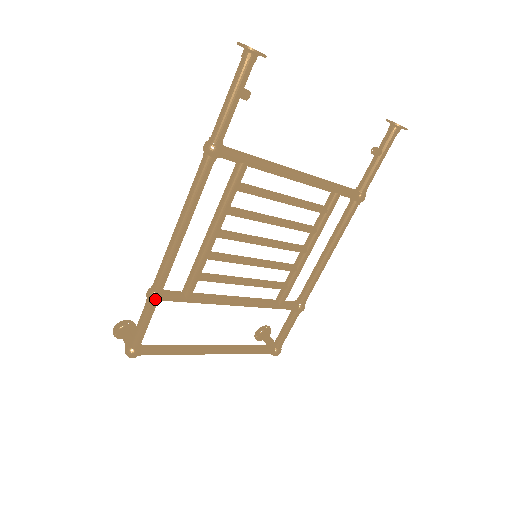
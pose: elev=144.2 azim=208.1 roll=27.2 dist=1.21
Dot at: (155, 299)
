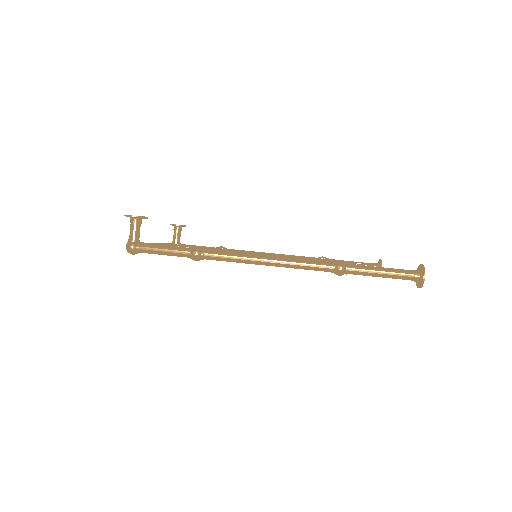
Dot at: (196, 260)
